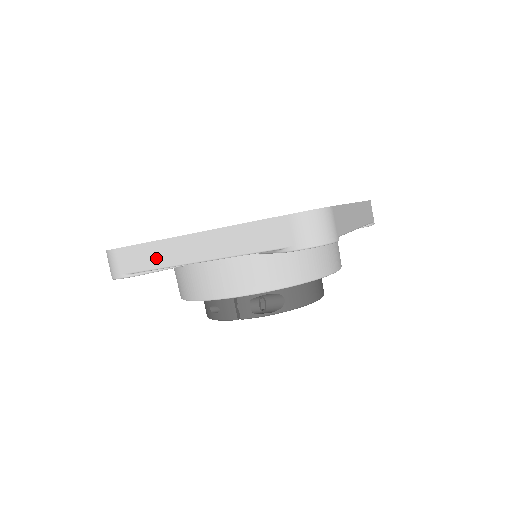
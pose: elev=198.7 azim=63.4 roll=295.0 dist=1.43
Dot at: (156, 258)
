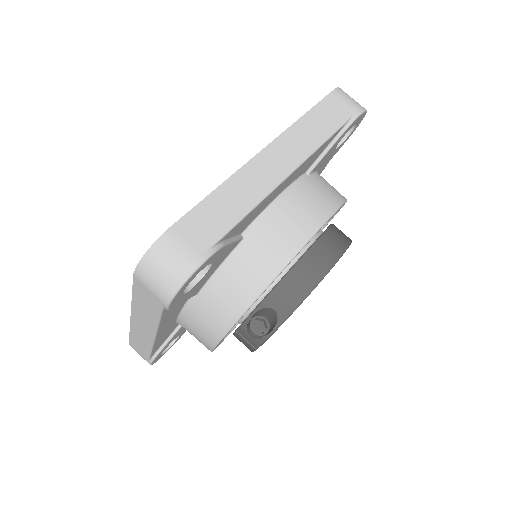
Dot at: (142, 344)
